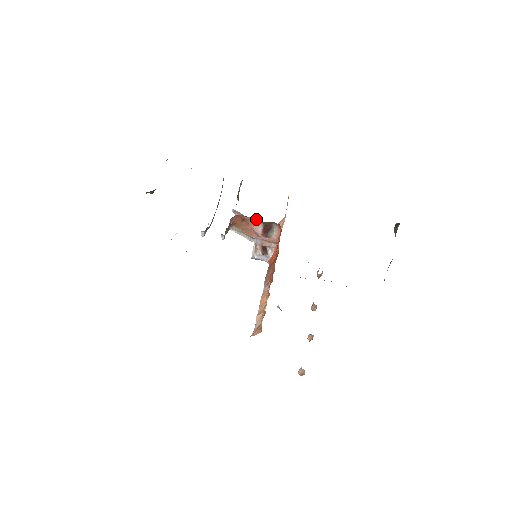
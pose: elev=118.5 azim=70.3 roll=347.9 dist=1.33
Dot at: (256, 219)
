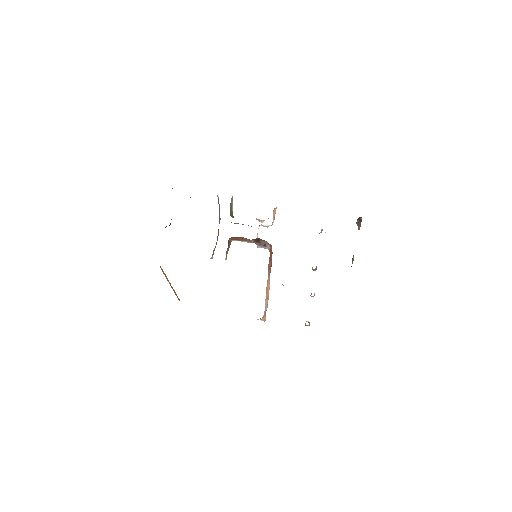
Dot at: (246, 238)
